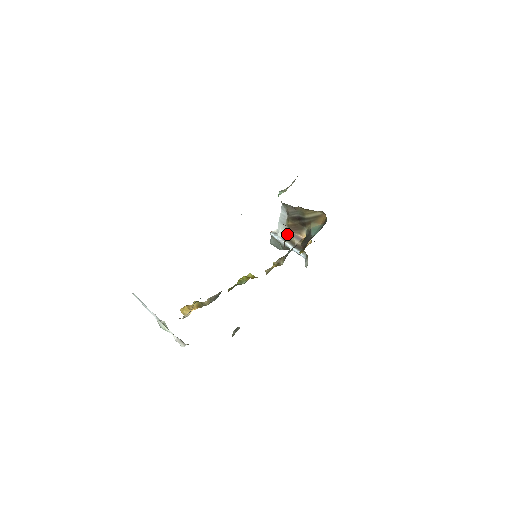
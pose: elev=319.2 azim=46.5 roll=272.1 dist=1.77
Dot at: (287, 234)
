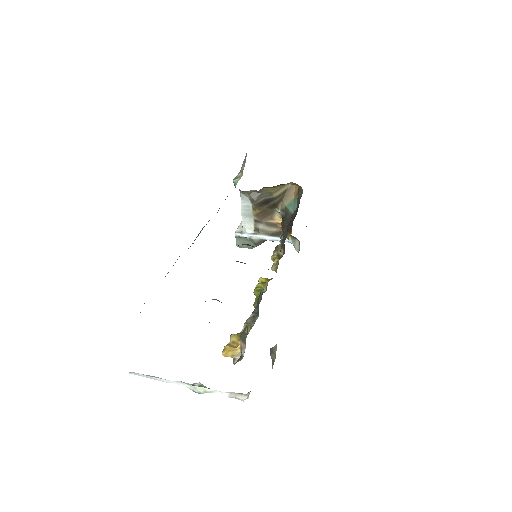
Dot at: (257, 226)
